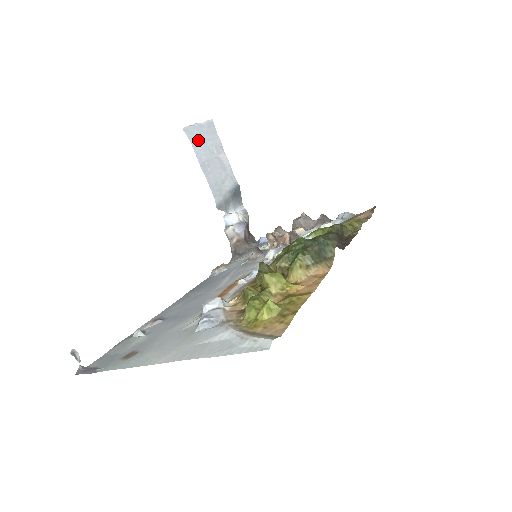
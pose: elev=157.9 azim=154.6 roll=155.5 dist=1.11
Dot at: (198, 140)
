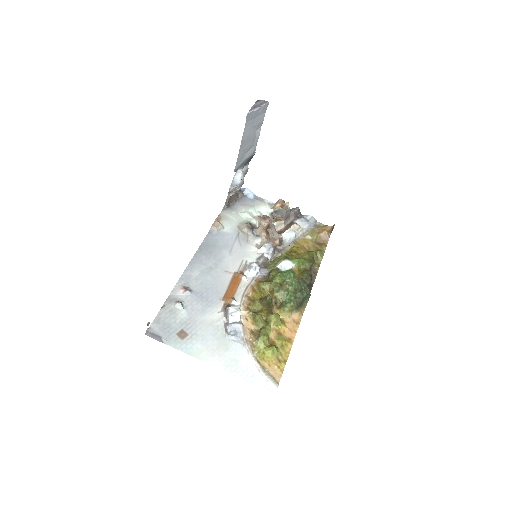
Dot at: (251, 121)
